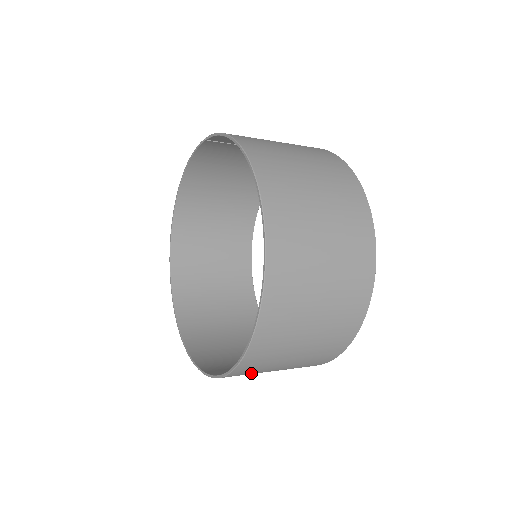
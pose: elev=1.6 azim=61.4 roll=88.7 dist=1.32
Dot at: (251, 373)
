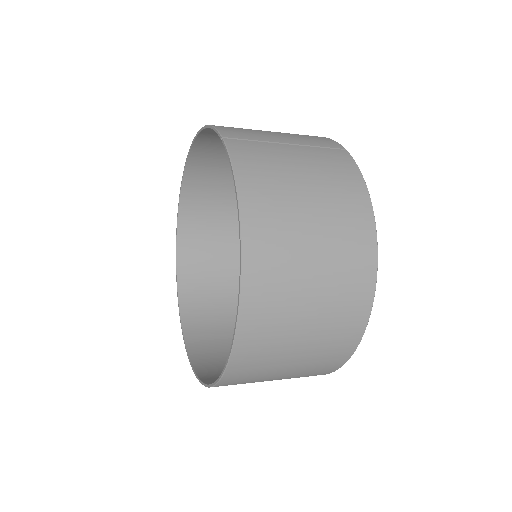
Dot at: (218, 363)
